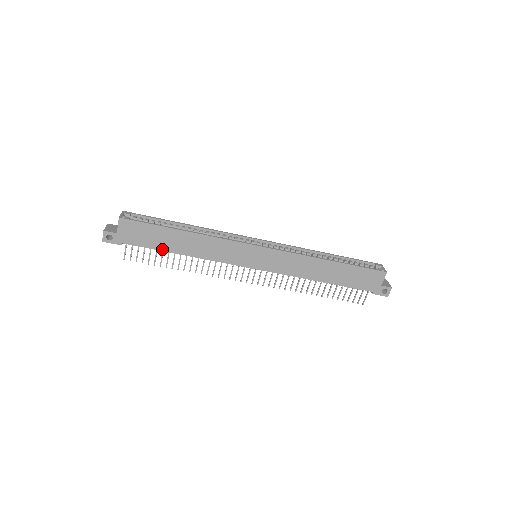
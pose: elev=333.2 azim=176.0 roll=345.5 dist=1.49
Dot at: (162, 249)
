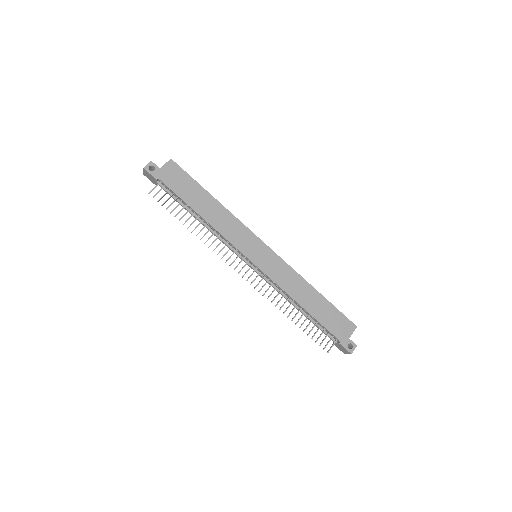
Dot at: (187, 202)
